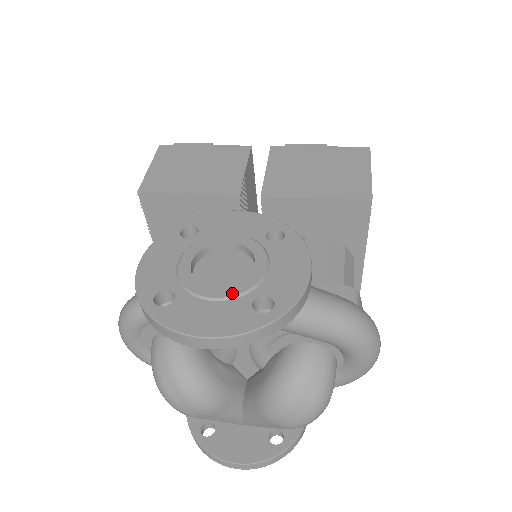
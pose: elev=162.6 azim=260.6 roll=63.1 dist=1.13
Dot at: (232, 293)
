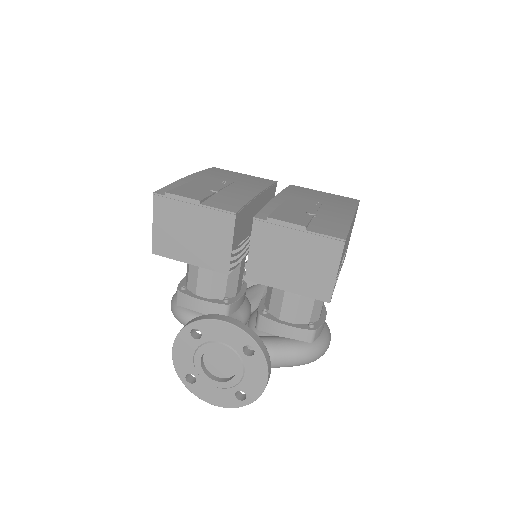
Dot at: (224, 387)
